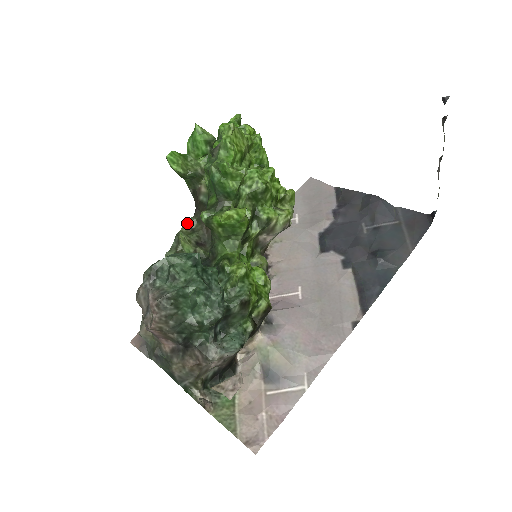
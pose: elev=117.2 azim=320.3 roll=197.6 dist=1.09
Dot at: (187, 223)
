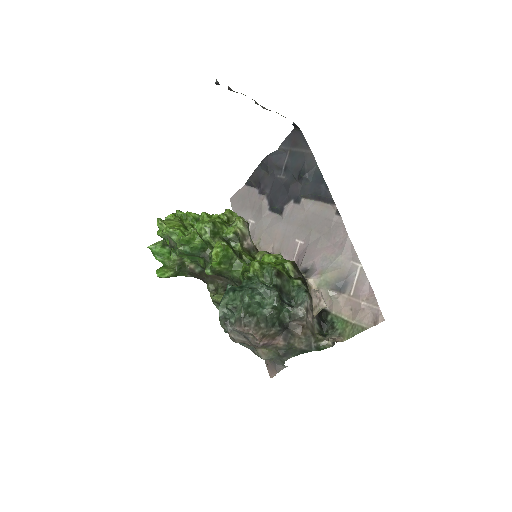
Dot at: (209, 291)
